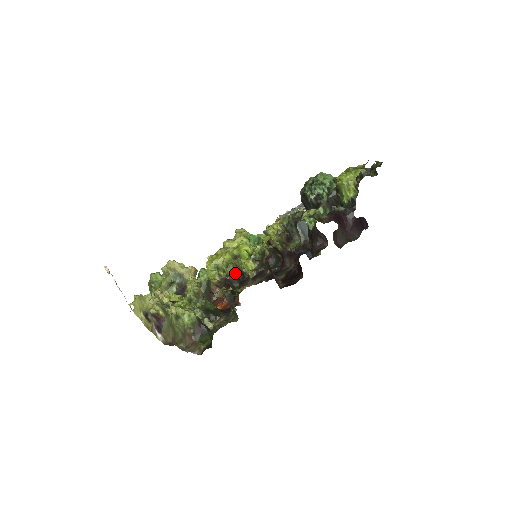
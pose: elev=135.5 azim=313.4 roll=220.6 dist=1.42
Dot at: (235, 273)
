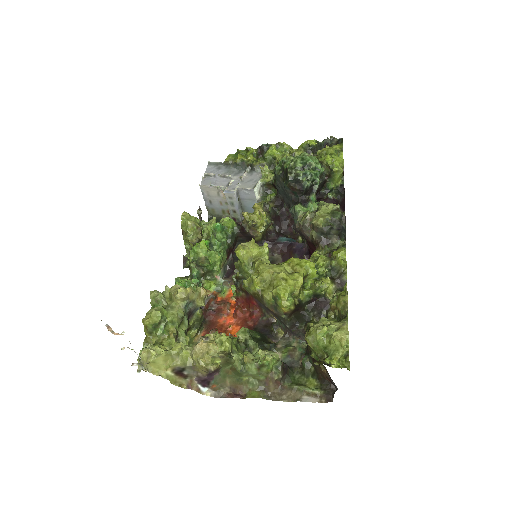
Dot at: (306, 296)
